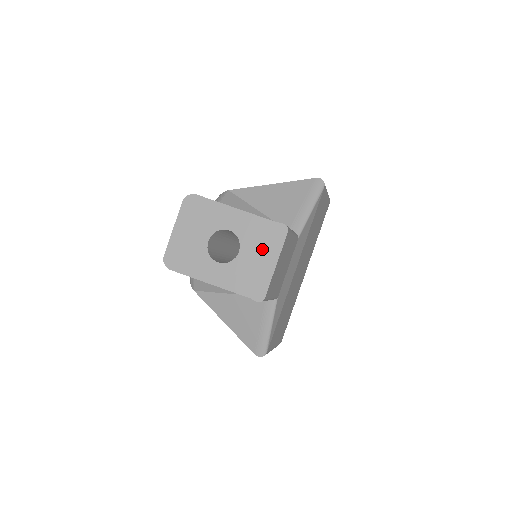
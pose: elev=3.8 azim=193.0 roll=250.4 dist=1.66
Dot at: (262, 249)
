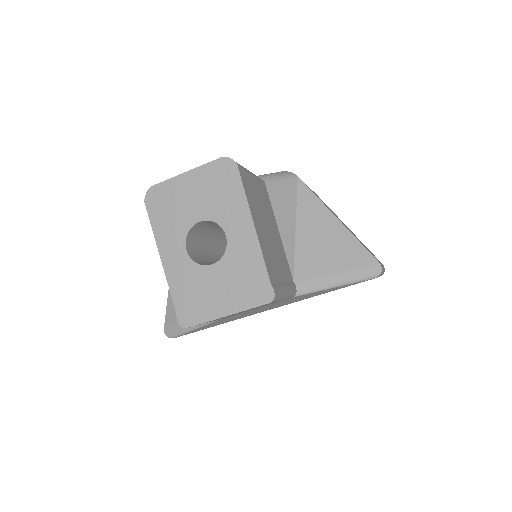
Dot at: (232, 288)
